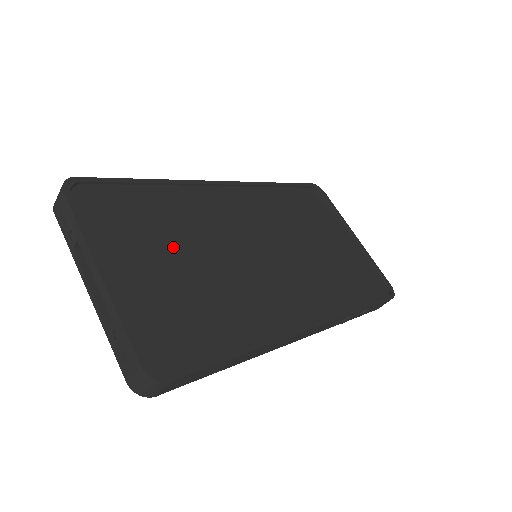
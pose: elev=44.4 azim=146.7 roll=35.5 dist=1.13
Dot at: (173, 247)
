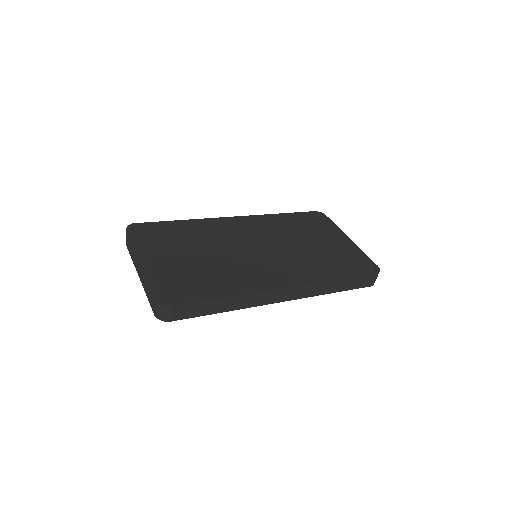
Dot at: (189, 250)
